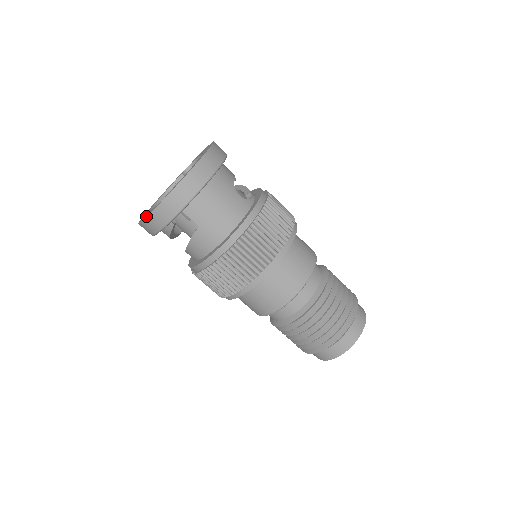
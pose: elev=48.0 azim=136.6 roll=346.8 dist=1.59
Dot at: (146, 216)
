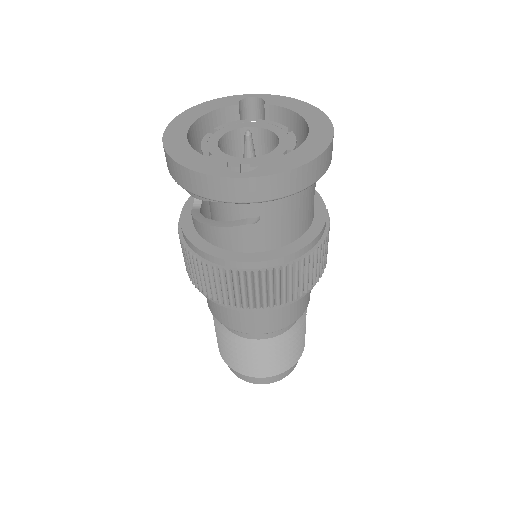
Dot at: (209, 172)
